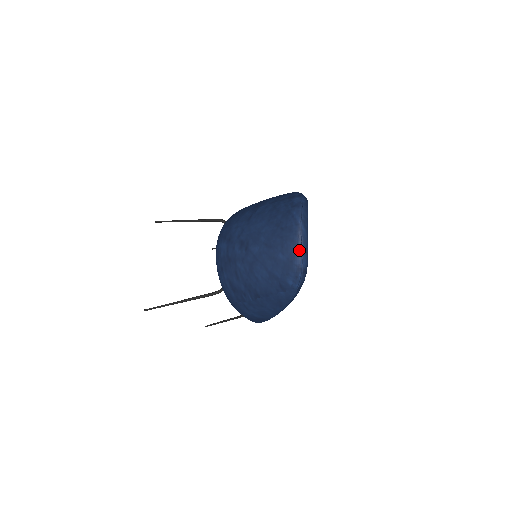
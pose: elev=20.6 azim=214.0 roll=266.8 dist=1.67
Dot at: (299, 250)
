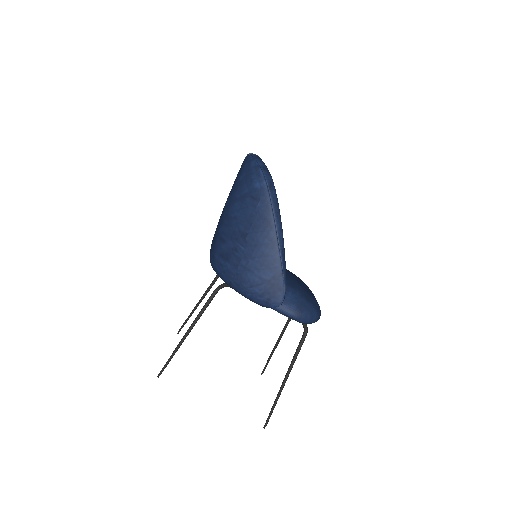
Dot at: (251, 158)
